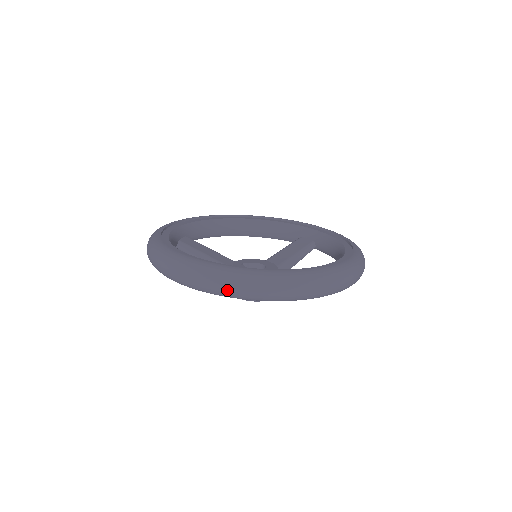
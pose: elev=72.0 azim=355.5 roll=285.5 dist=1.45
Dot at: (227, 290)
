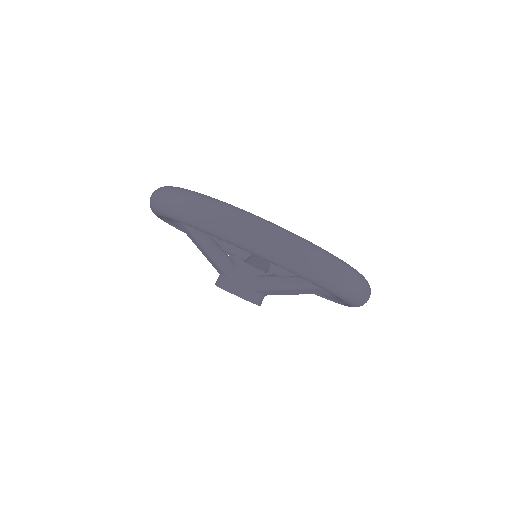
Dot at: (327, 273)
